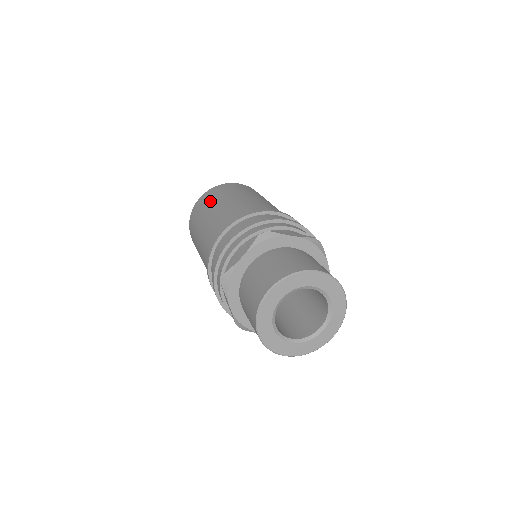
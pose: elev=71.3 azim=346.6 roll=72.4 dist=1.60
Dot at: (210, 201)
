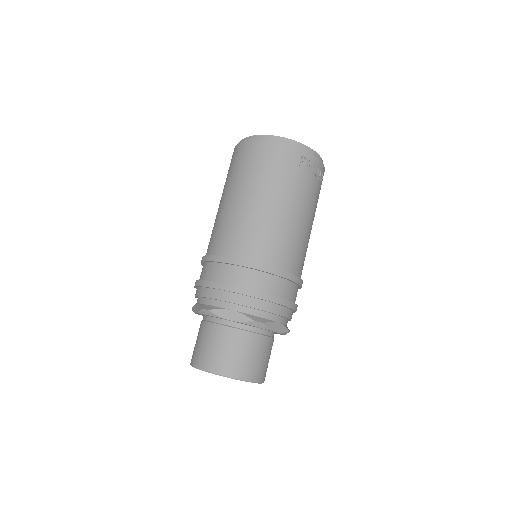
Dot at: (230, 175)
